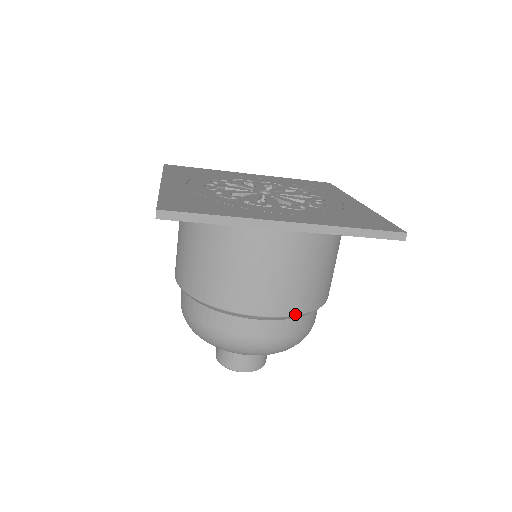
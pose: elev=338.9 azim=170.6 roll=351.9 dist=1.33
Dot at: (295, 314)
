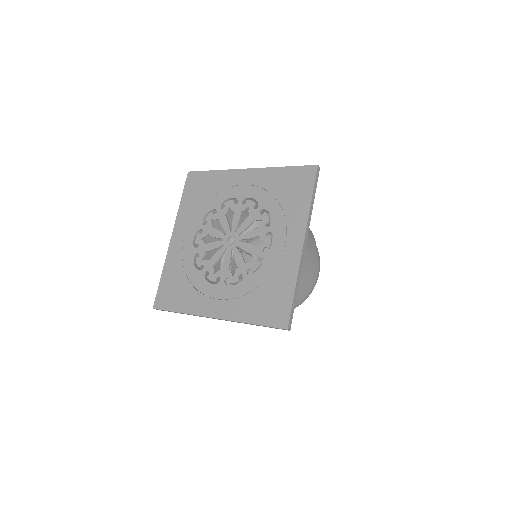
Dot at: occluded
